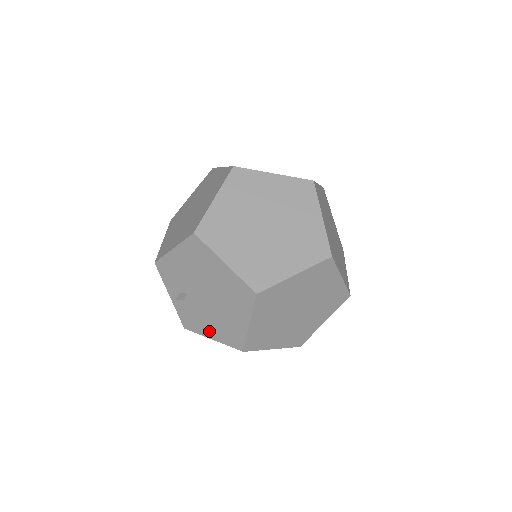
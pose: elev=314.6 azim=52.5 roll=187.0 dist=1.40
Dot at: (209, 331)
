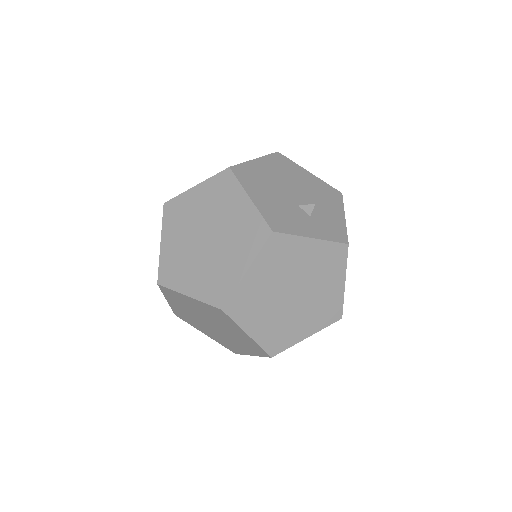
Dot at: occluded
